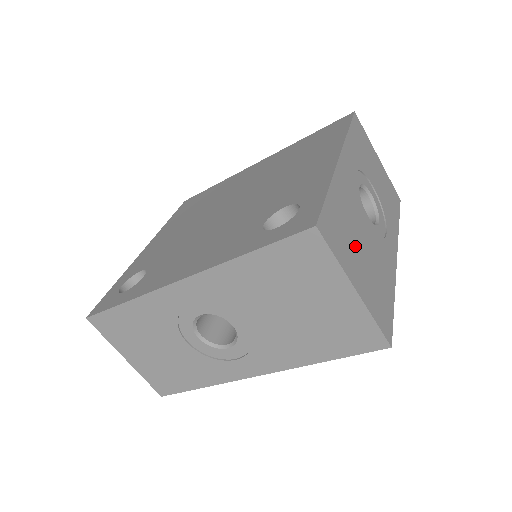
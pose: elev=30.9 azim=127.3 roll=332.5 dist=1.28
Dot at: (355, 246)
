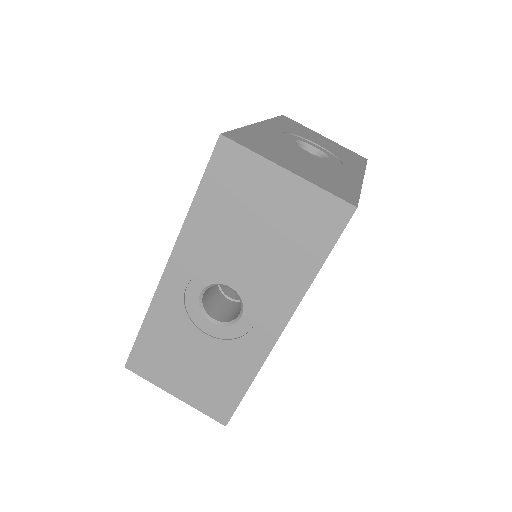
Dot at: (285, 155)
